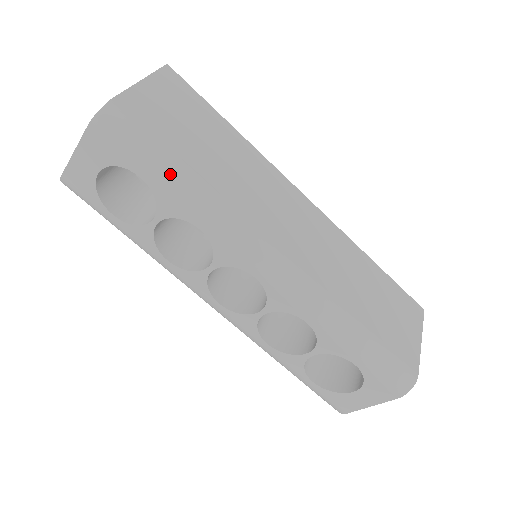
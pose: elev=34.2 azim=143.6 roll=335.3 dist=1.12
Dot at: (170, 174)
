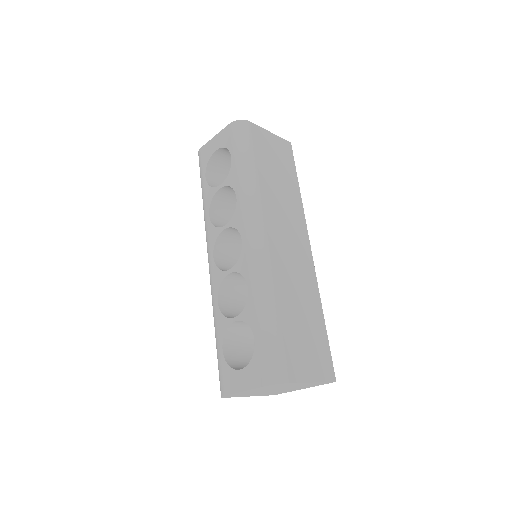
Dot at: (245, 162)
